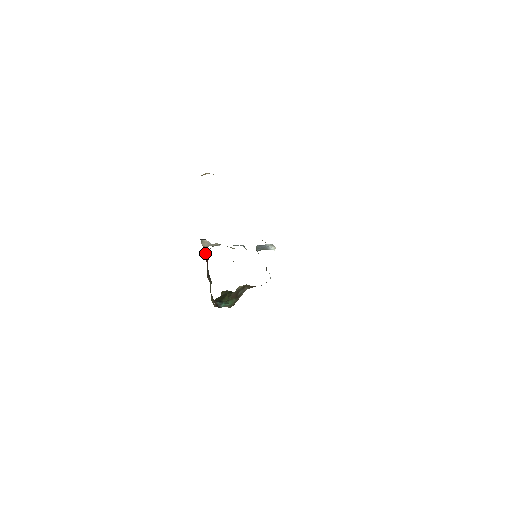
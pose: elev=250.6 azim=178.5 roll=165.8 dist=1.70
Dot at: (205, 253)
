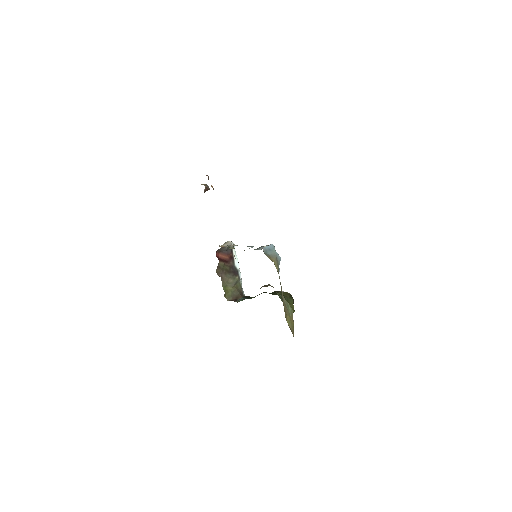
Dot at: (220, 252)
